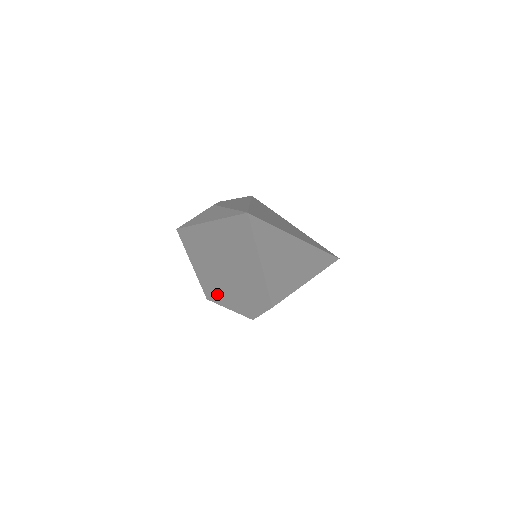
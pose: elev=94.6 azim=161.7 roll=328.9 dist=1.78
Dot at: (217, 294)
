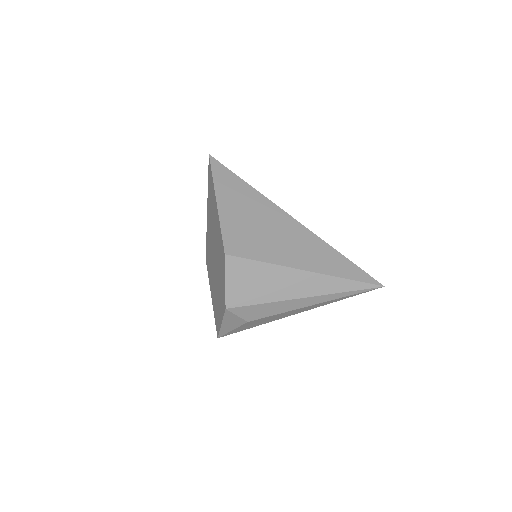
Dot at: (217, 312)
